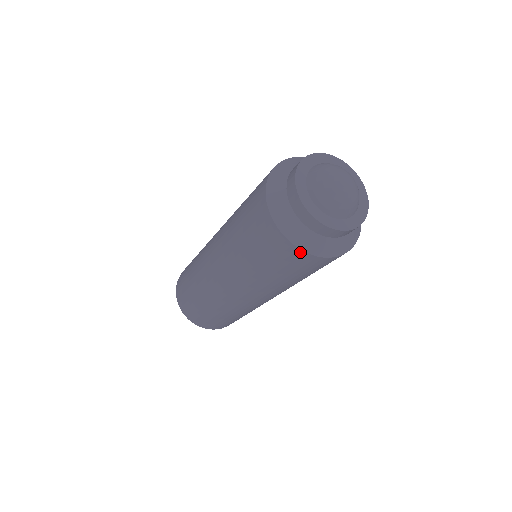
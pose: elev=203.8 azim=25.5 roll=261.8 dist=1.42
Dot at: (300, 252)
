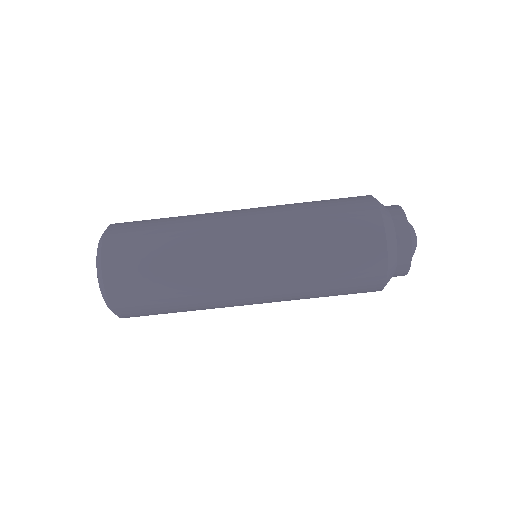
Dot at: (376, 212)
